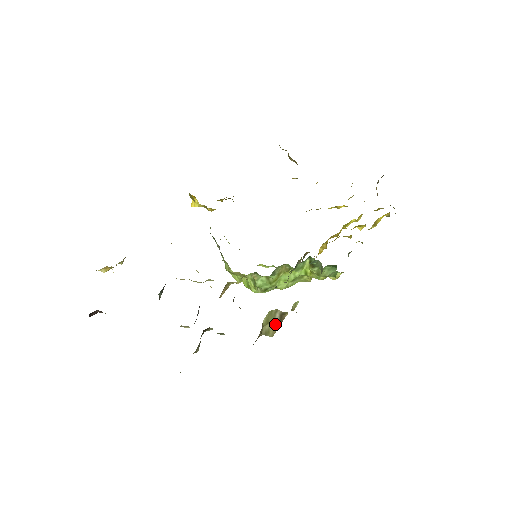
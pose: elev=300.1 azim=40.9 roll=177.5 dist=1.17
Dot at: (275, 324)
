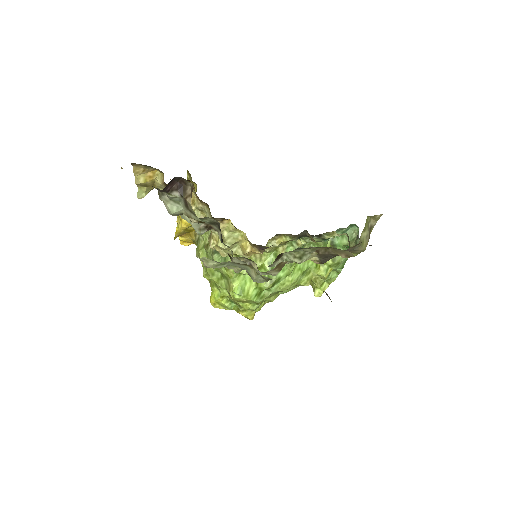
Dot at: (368, 235)
